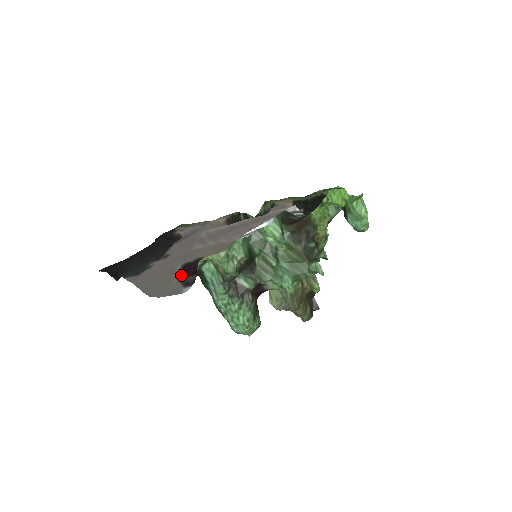
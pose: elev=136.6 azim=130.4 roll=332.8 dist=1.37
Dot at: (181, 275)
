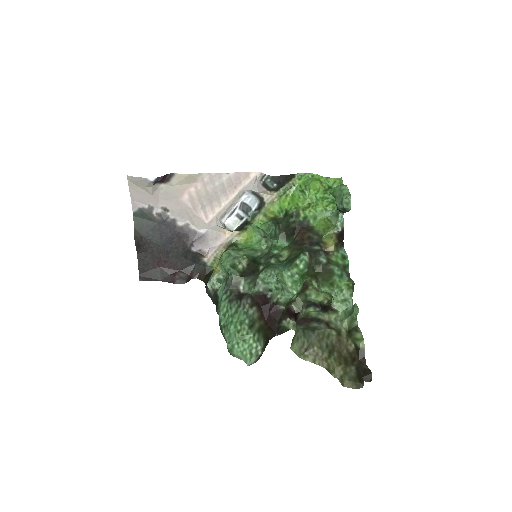
Dot at: (156, 183)
